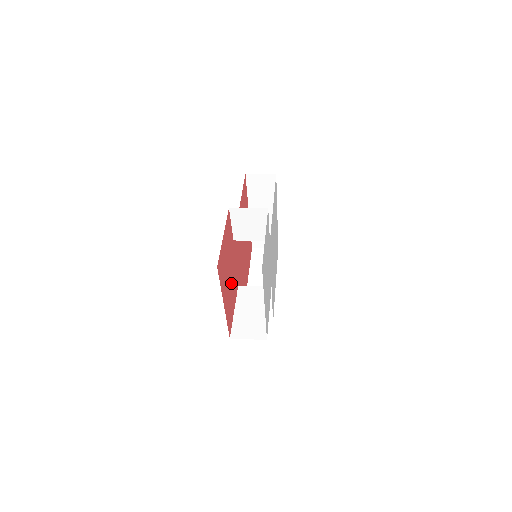
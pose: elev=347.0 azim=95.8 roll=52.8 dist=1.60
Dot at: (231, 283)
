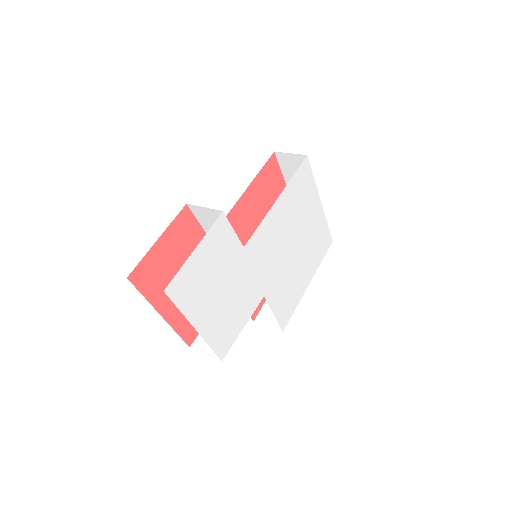
Dot at: occluded
